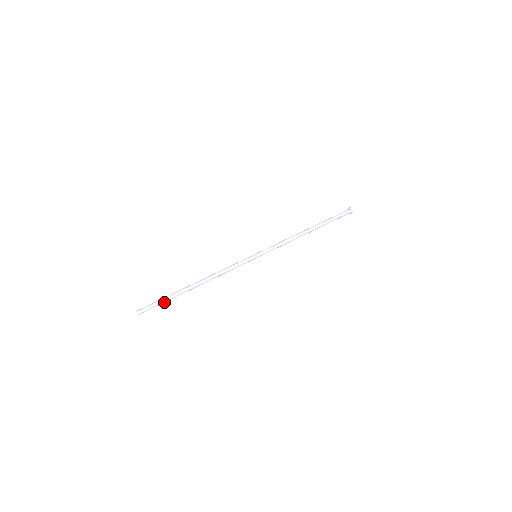
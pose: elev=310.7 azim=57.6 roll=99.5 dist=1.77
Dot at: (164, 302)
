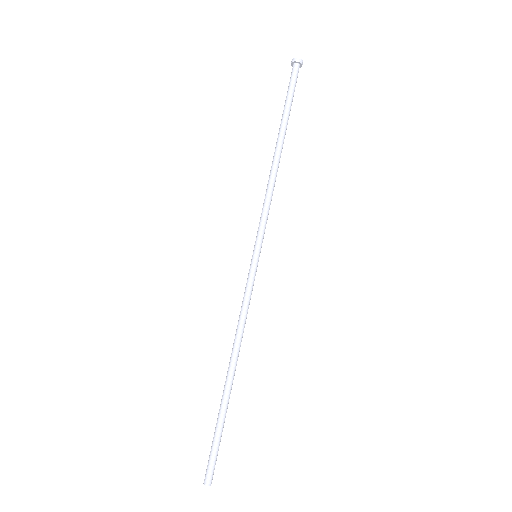
Dot at: (219, 435)
